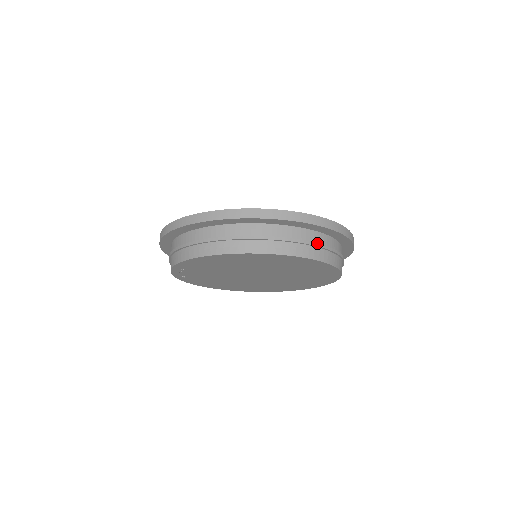
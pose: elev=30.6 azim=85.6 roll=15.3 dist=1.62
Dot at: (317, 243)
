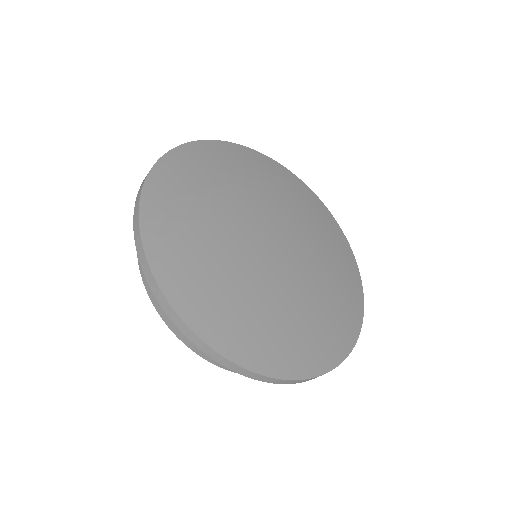
Dot at: occluded
